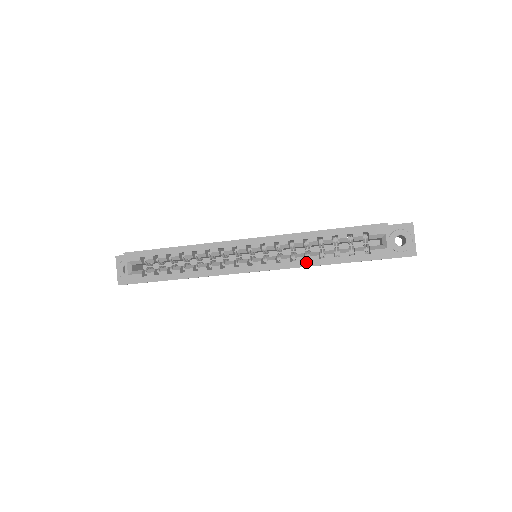
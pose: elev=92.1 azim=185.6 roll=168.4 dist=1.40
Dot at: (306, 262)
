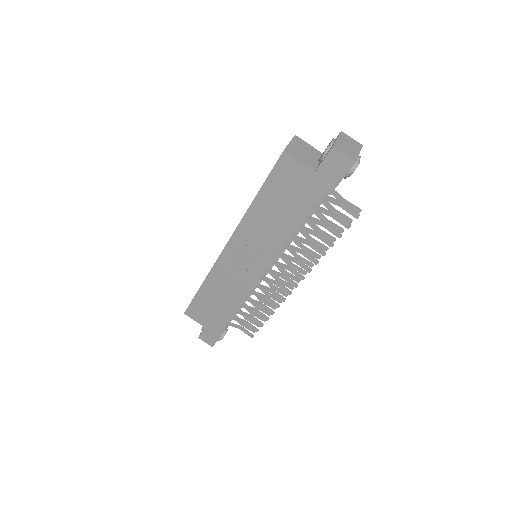
Dot at: (247, 210)
